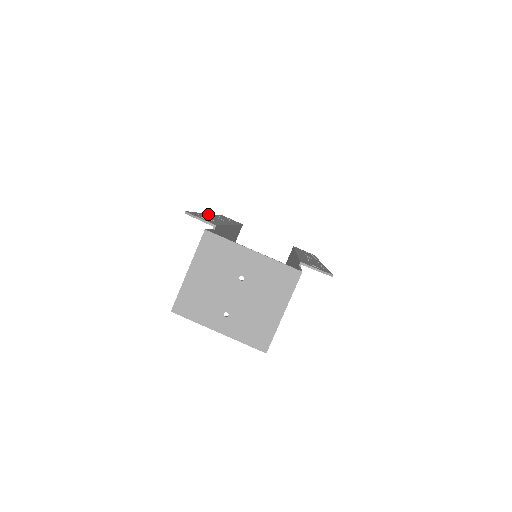
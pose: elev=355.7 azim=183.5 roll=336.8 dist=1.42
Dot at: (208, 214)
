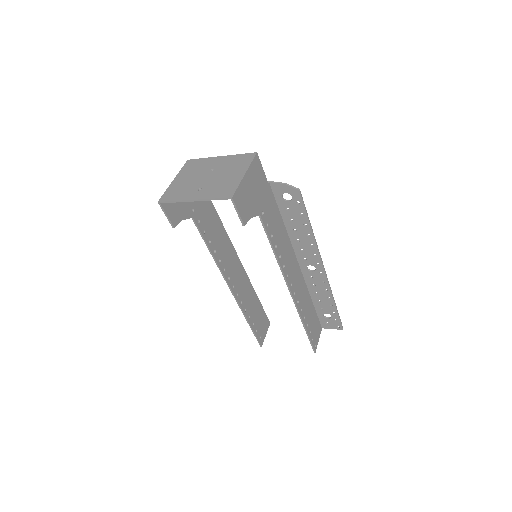
Dot at: occluded
